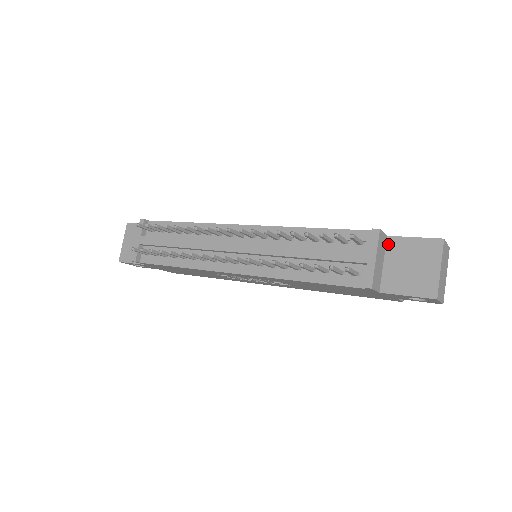
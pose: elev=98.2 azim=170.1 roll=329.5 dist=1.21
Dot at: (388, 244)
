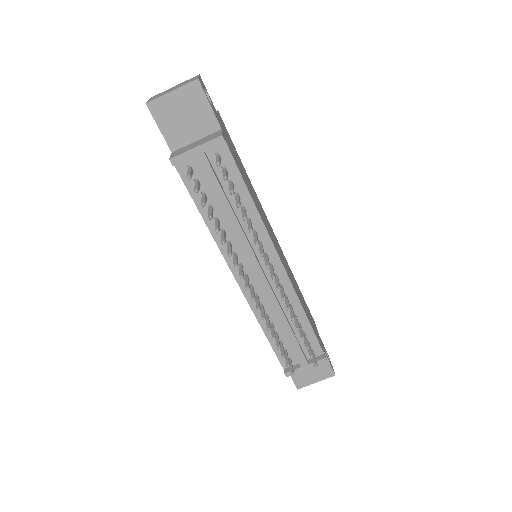
Dot at: occluded
